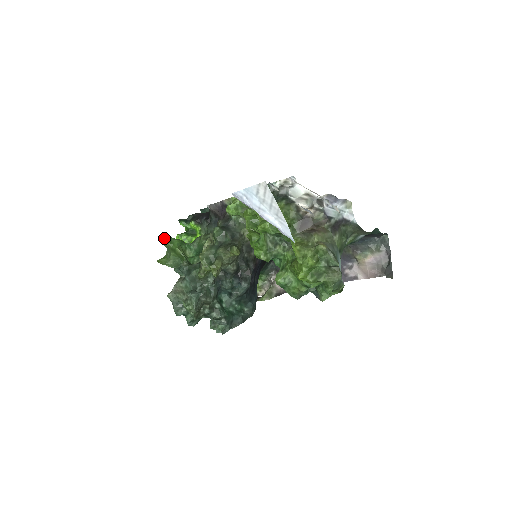
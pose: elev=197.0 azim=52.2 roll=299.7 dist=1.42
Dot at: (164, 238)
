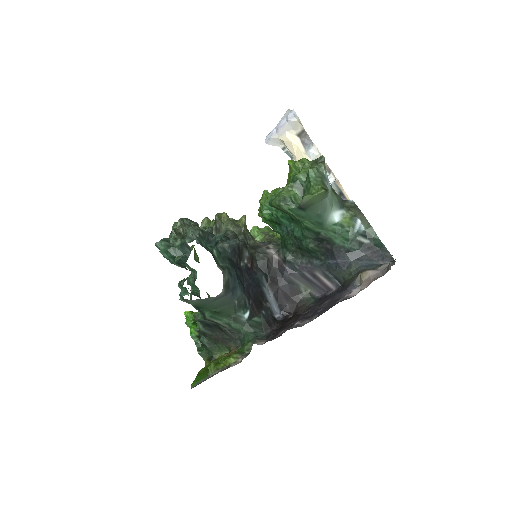
Dot at: occluded
